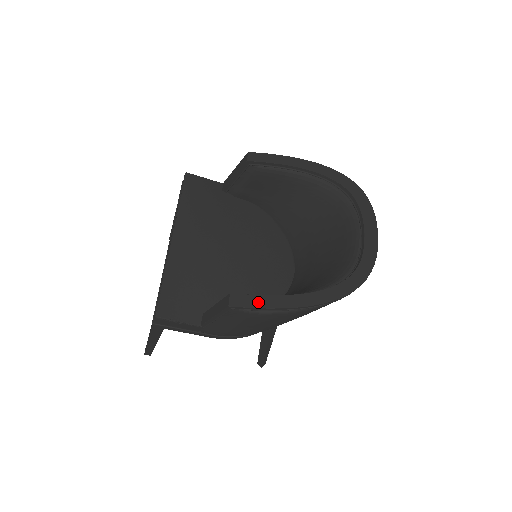
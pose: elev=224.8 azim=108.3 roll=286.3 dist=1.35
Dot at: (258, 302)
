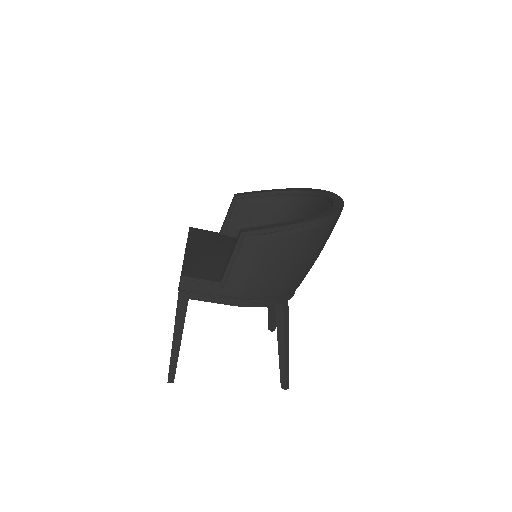
Dot at: (264, 227)
